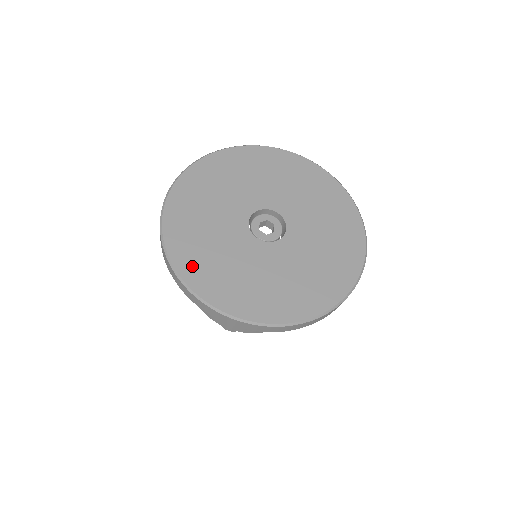
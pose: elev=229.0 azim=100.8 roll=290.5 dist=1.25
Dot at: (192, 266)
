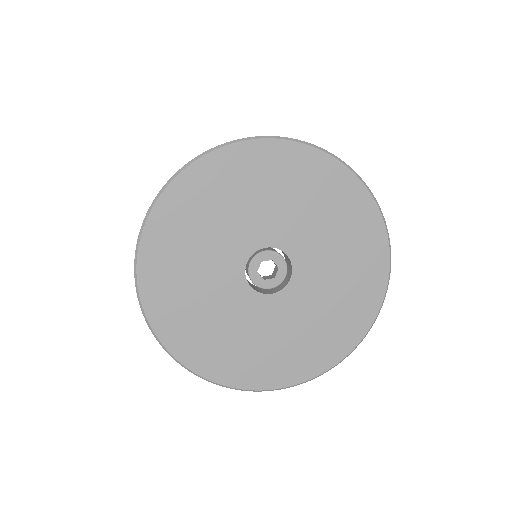
Dot at: (163, 307)
